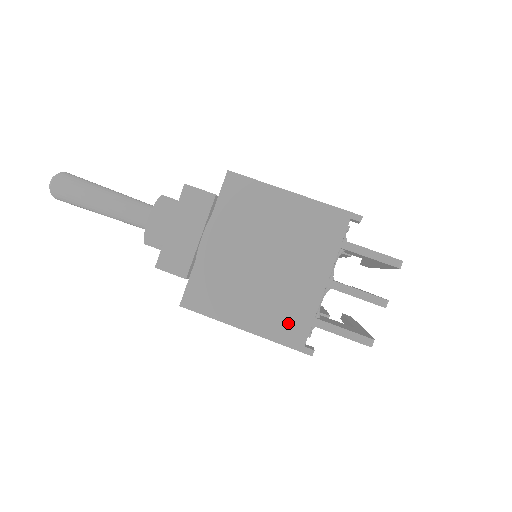
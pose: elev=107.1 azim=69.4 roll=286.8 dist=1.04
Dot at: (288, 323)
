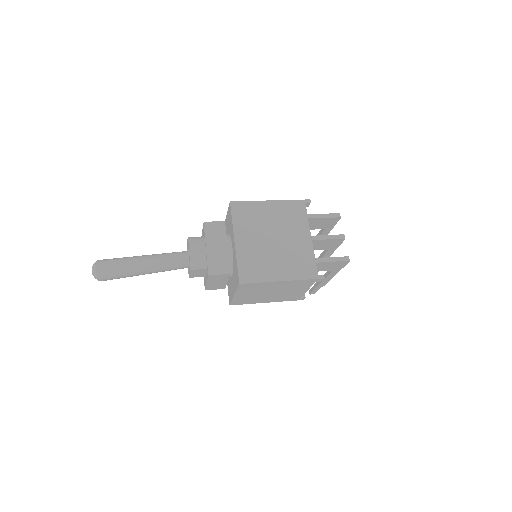
Dot at: (303, 267)
